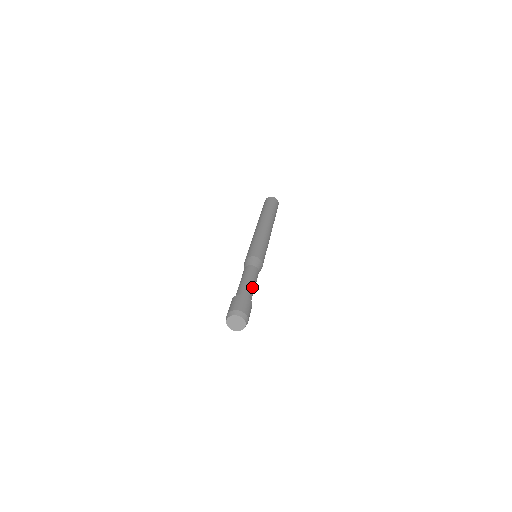
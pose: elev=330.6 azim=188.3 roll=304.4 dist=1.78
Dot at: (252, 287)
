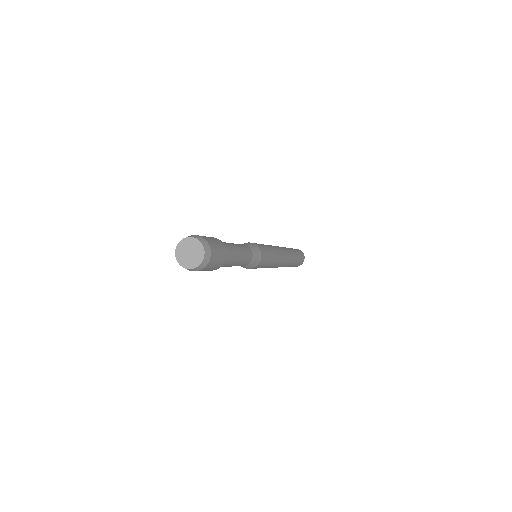
Dot at: (227, 243)
